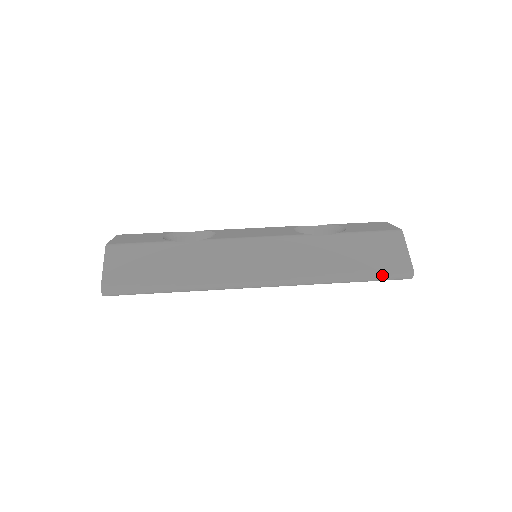
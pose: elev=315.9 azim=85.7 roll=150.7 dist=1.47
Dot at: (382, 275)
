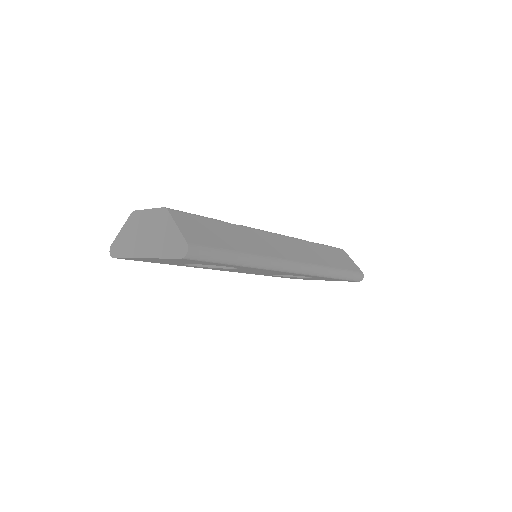
Dot at: (352, 274)
